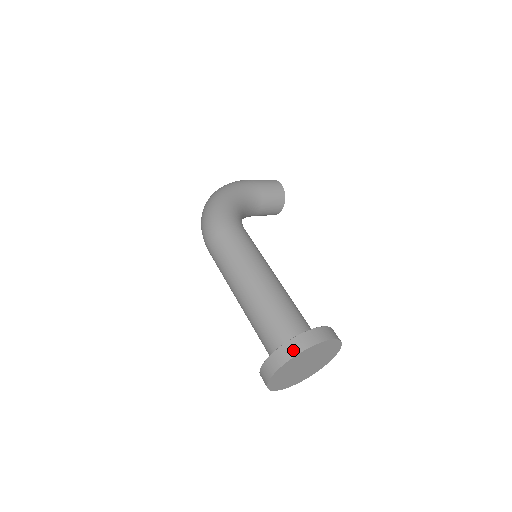
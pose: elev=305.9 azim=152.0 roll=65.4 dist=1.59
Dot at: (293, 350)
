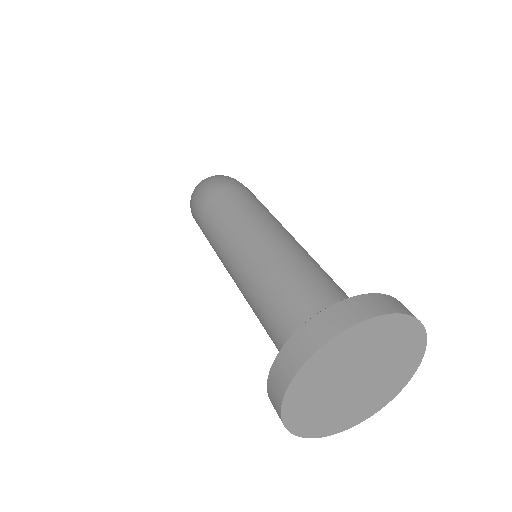
Dot at: (392, 305)
